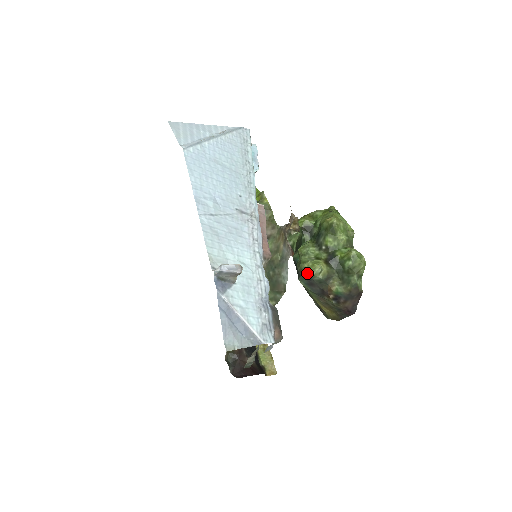
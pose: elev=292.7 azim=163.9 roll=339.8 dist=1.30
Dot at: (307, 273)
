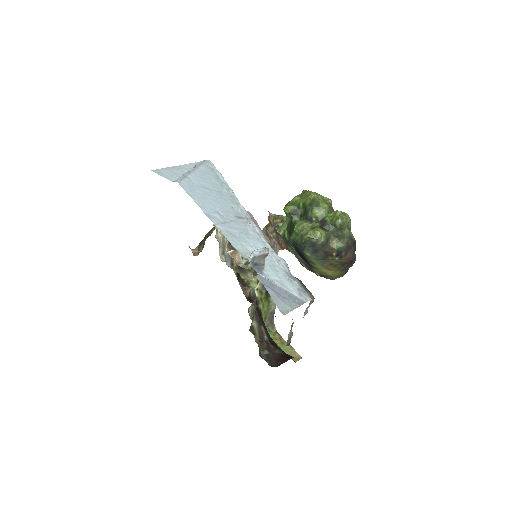
Dot at: (311, 241)
